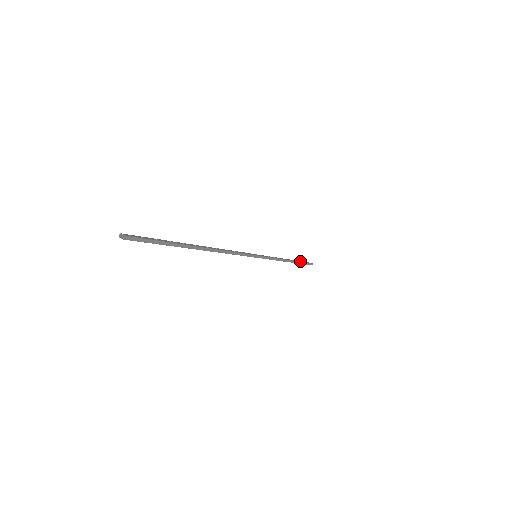
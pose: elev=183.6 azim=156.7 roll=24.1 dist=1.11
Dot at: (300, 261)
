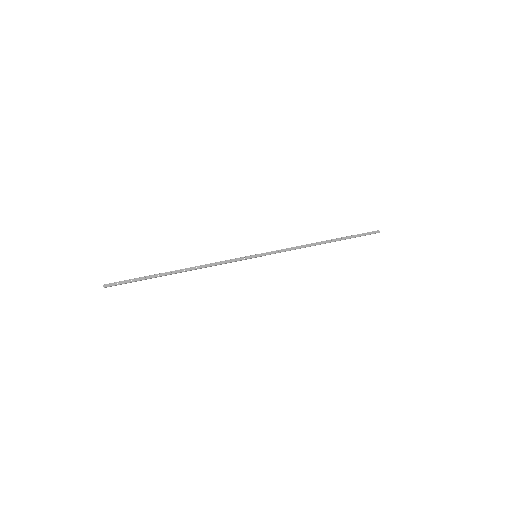
Dot at: (348, 237)
